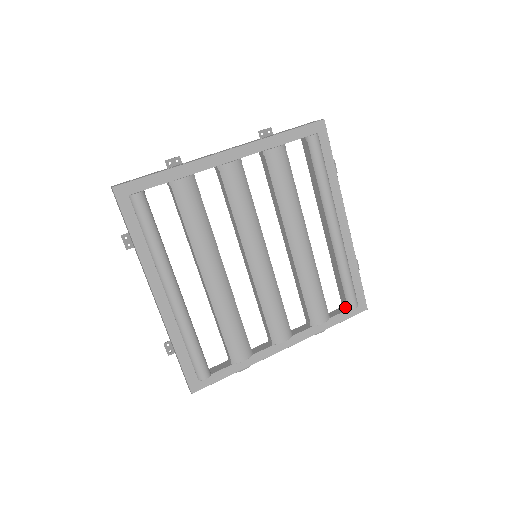
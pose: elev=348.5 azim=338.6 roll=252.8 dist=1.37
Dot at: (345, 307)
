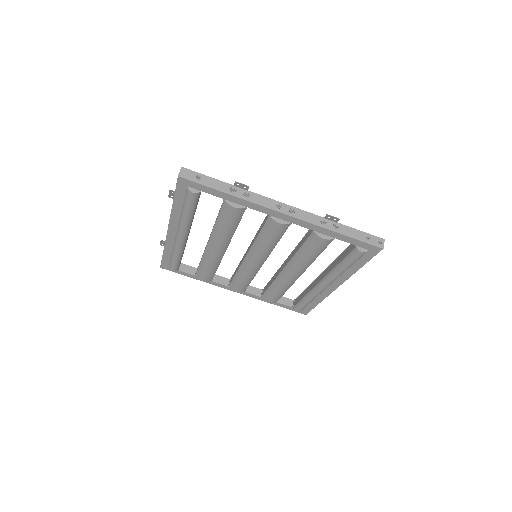
Dot at: (293, 304)
